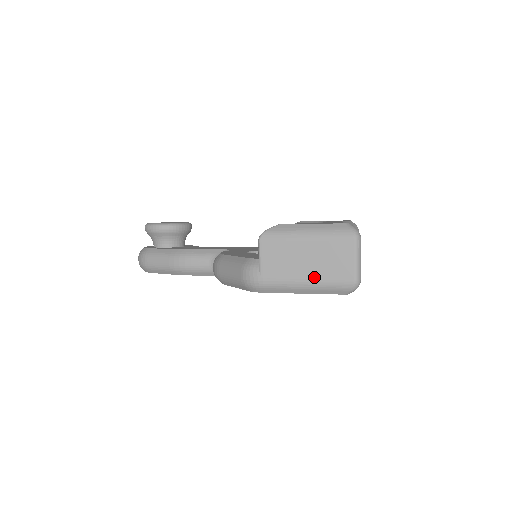
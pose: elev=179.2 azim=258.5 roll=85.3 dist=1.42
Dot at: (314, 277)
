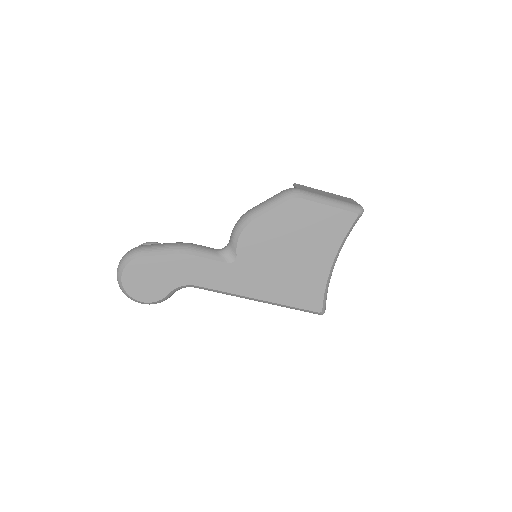
Dot at: (335, 198)
